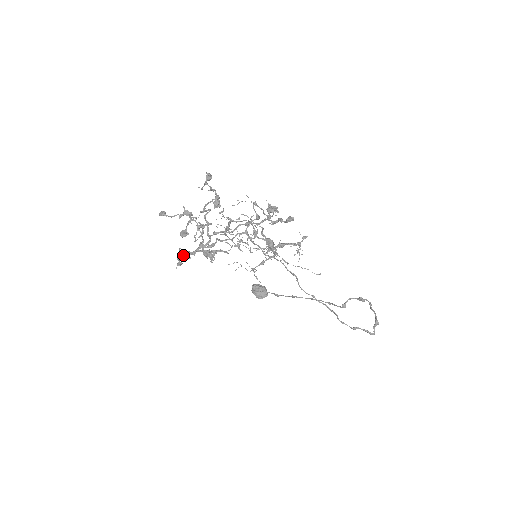
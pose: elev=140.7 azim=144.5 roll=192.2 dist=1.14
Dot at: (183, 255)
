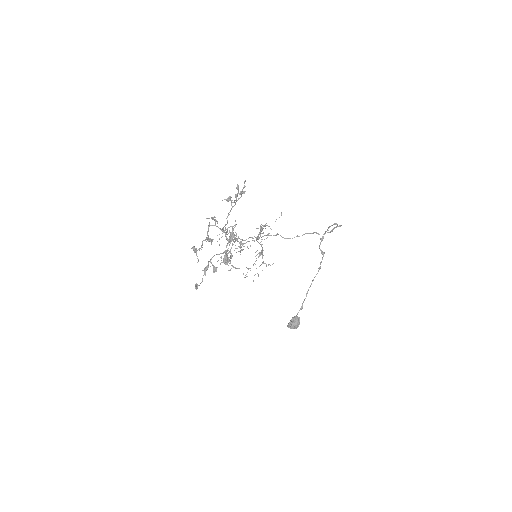
Dot at: (225, 259)
